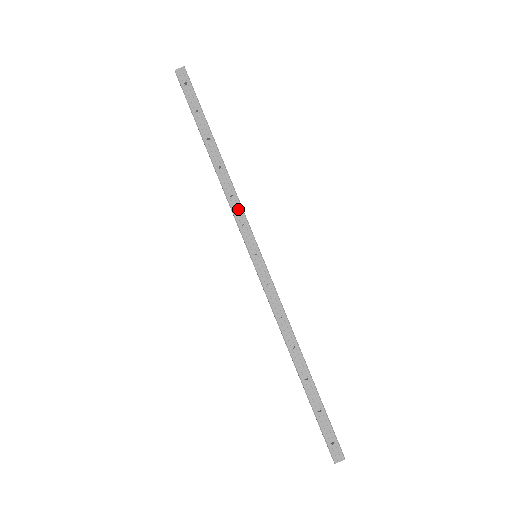
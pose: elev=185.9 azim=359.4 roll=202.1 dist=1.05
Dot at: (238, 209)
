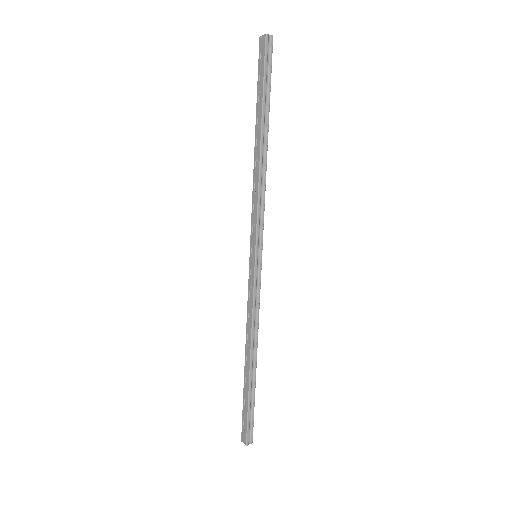
Dot at: (255, 207)
